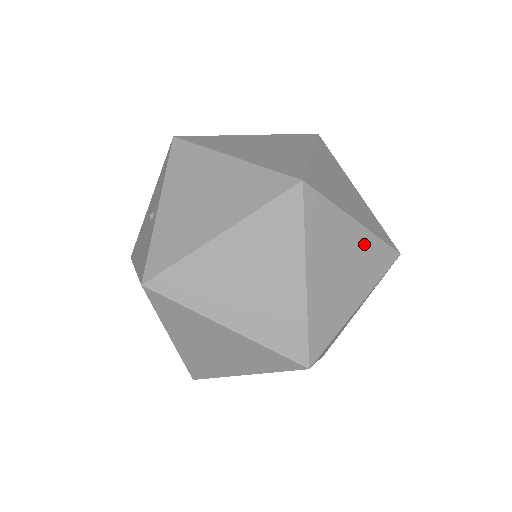
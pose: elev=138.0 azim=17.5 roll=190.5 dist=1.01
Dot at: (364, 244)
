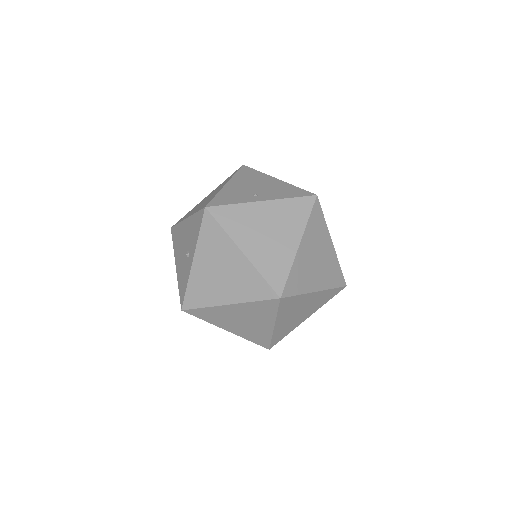
Dot at: (319, 297)
